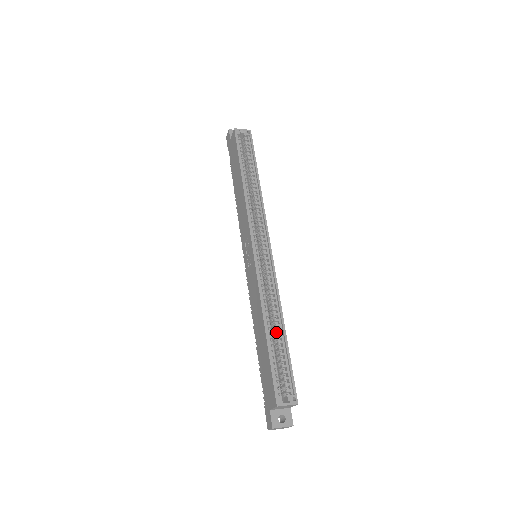
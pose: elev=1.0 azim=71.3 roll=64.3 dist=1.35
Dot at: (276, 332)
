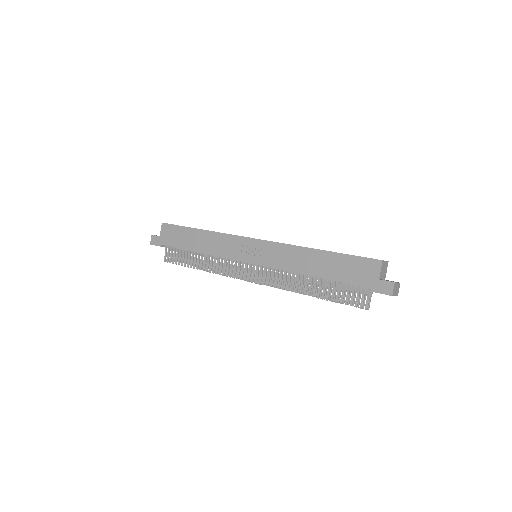
Dot at: occluded
